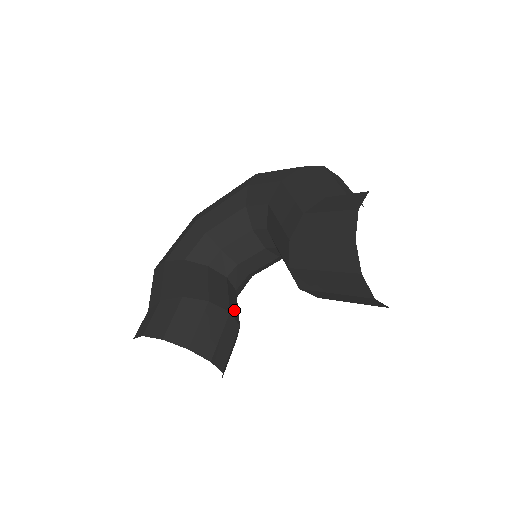
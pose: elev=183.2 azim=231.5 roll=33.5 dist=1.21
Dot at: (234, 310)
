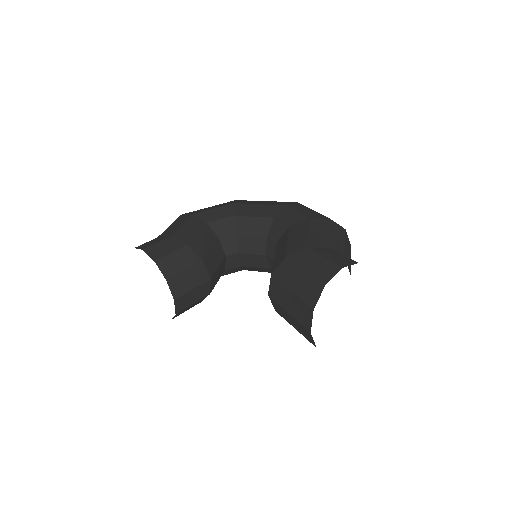
Dot at: (214, 280)
